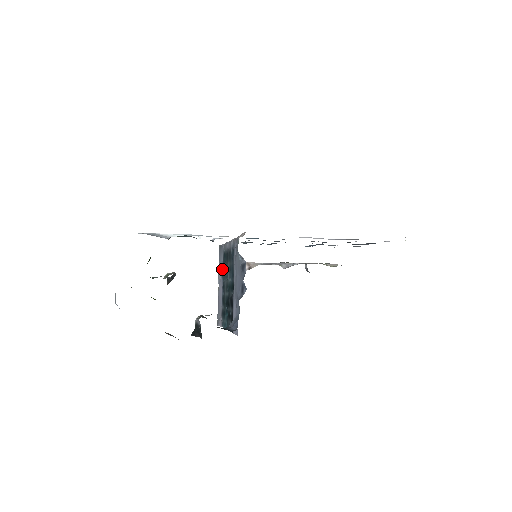
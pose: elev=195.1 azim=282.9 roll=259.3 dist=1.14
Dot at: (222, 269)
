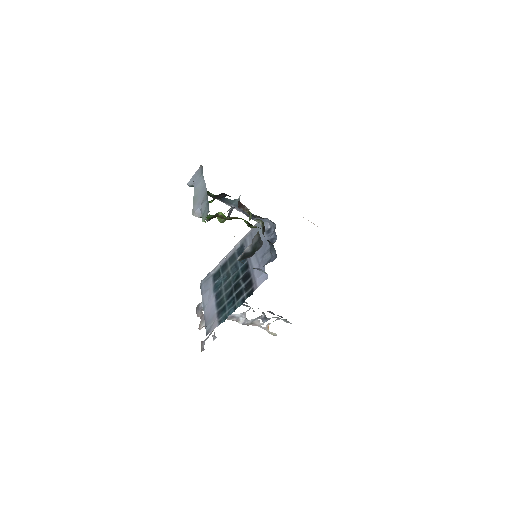
Dot at: (213, 286)
